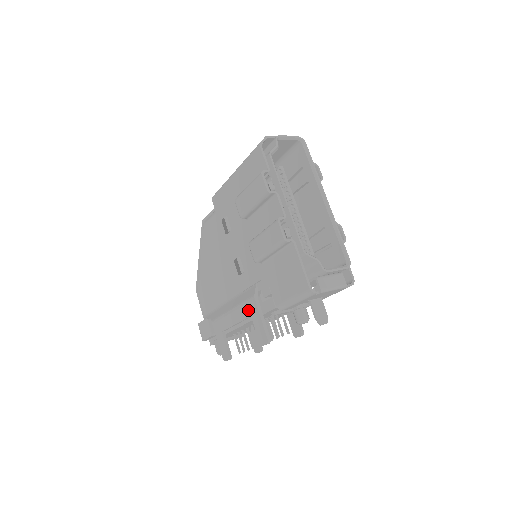
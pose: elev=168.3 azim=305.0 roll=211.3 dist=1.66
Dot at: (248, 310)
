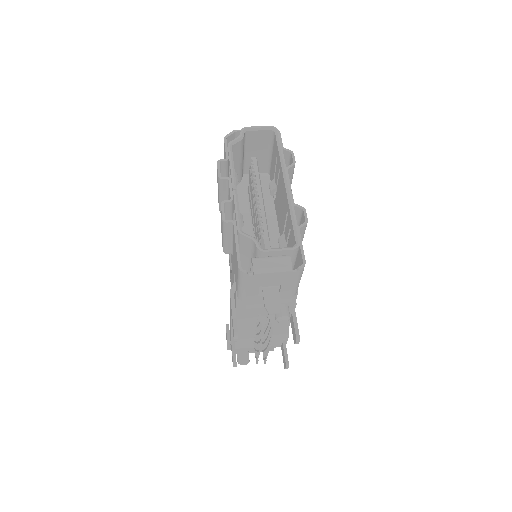
Dot at: (230, 306)
